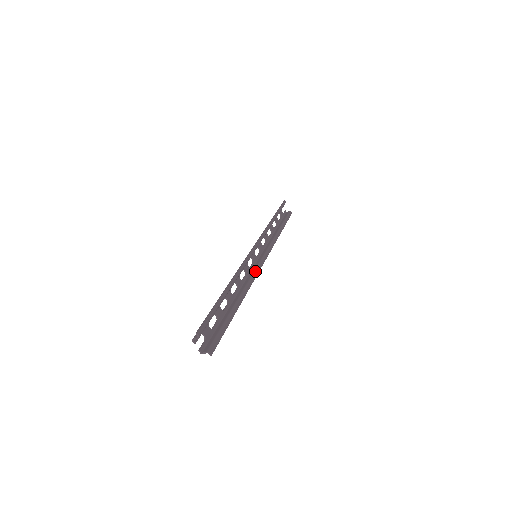
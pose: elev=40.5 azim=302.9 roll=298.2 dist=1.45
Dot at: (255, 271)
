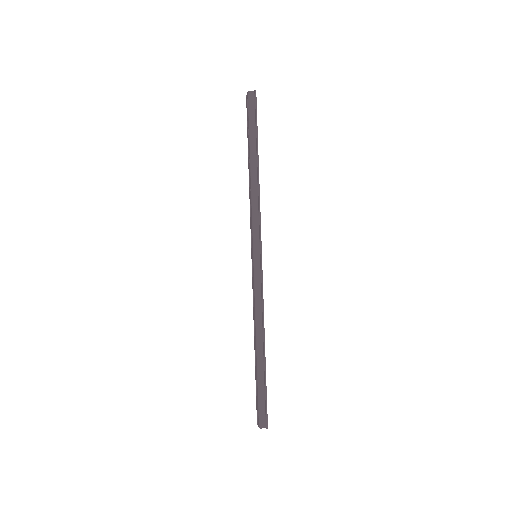
Dot at: occluded
